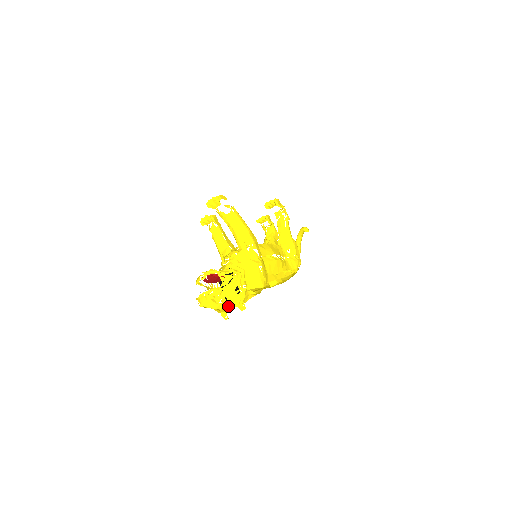
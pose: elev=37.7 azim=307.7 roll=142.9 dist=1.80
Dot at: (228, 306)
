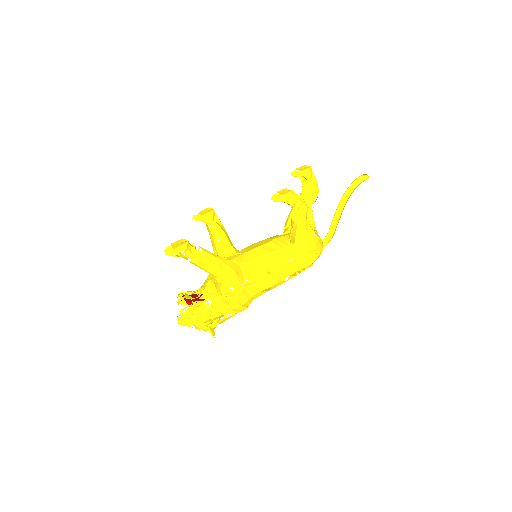
Dot at: occluded
